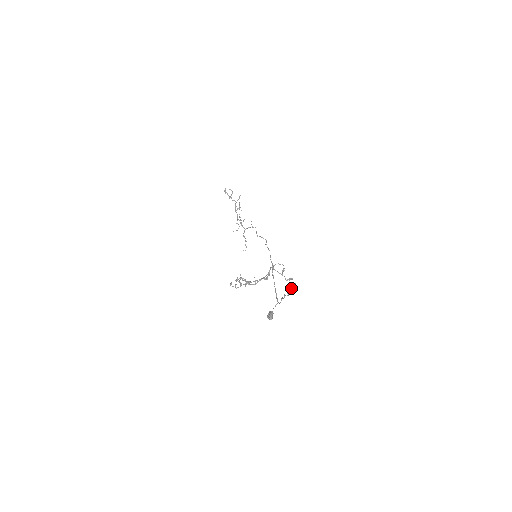
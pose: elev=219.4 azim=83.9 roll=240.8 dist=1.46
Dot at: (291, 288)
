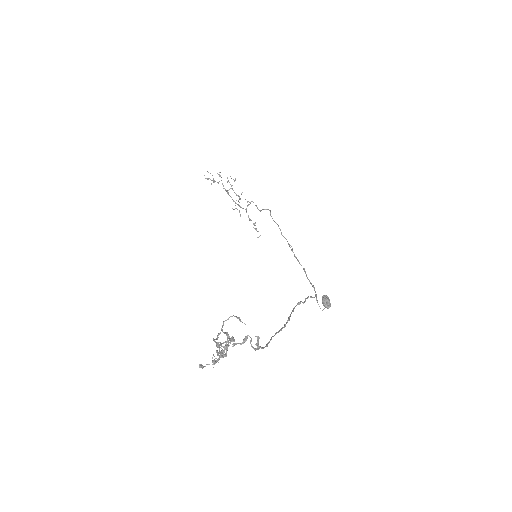
Dot at: occluded
